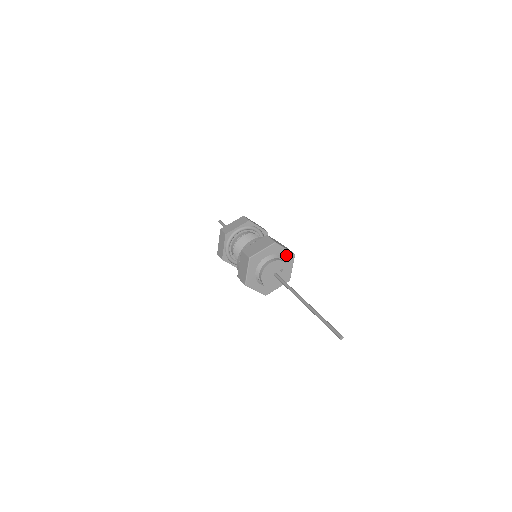
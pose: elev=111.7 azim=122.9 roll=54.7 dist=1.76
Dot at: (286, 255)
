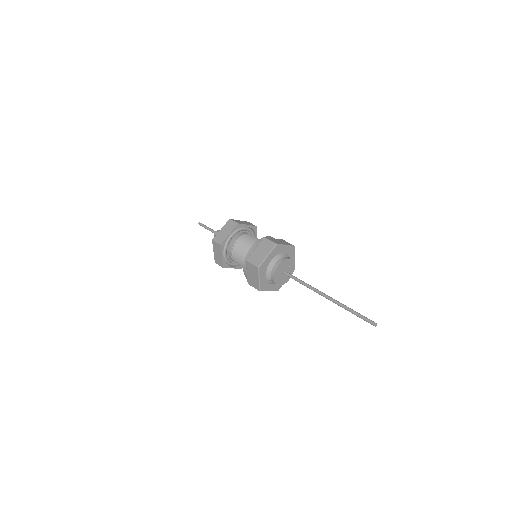
Dot at: (288, 250)
